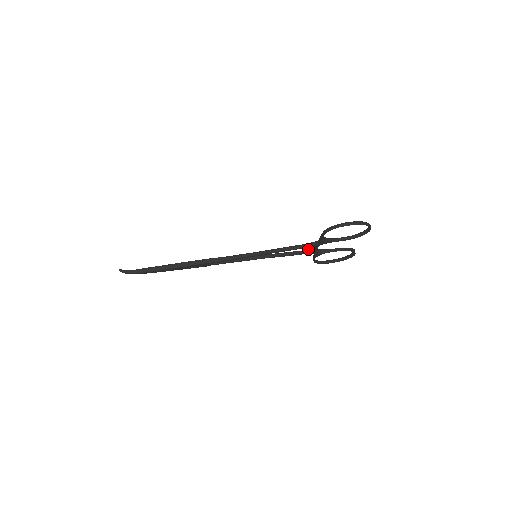
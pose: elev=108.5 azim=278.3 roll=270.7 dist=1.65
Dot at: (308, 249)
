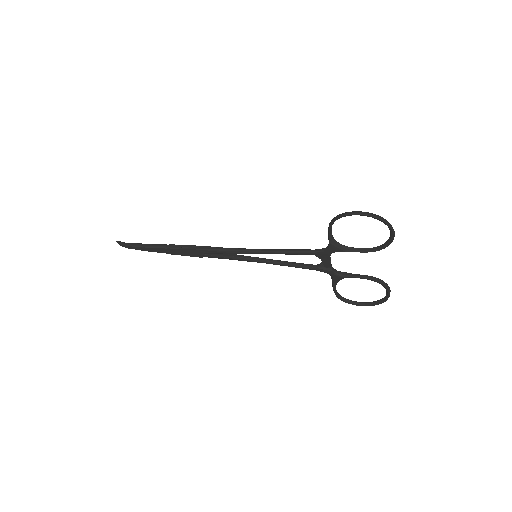
Dot at: (321, 263)
